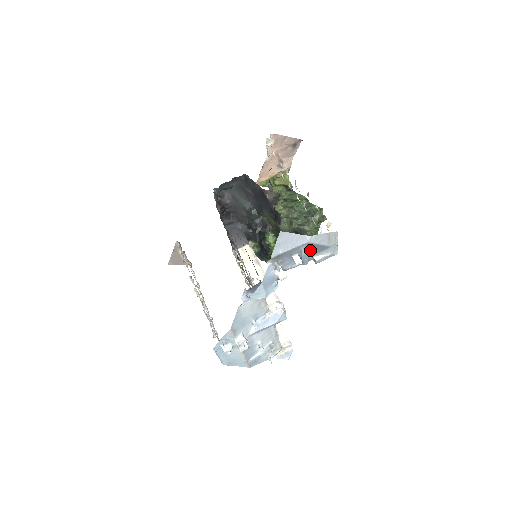
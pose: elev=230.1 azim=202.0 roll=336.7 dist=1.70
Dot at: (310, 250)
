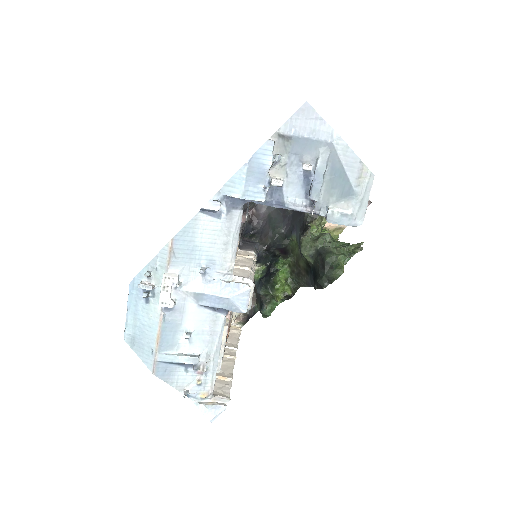
Dot at: (329, 177)
